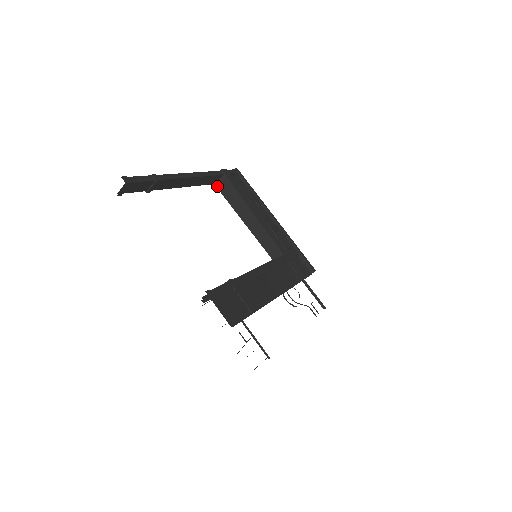
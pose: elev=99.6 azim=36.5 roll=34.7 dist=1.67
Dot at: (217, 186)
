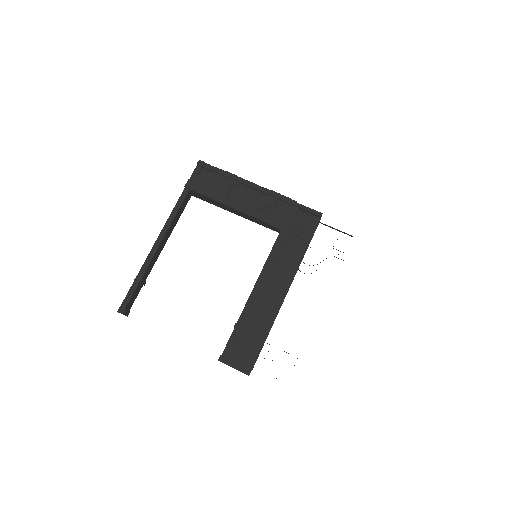
Dot at: (194, 196)
